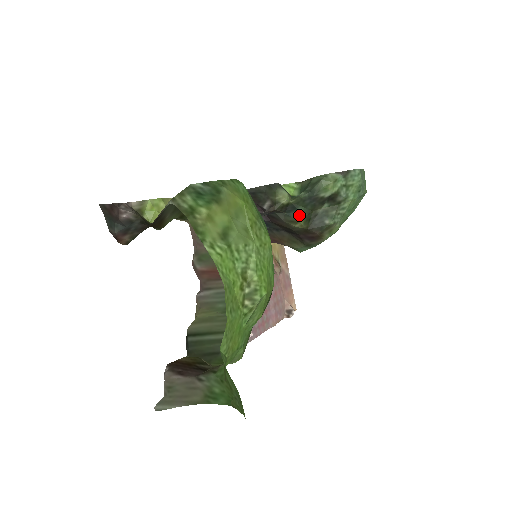
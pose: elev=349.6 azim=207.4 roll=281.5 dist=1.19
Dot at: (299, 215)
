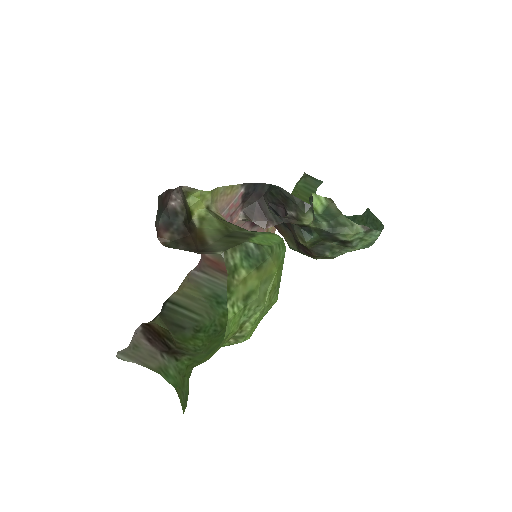
Dot at: (310, 238)
